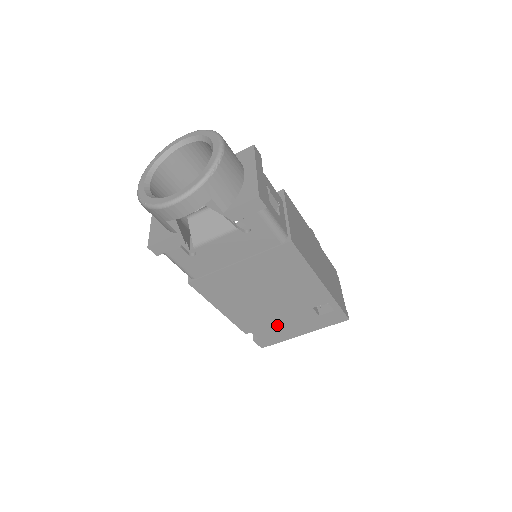
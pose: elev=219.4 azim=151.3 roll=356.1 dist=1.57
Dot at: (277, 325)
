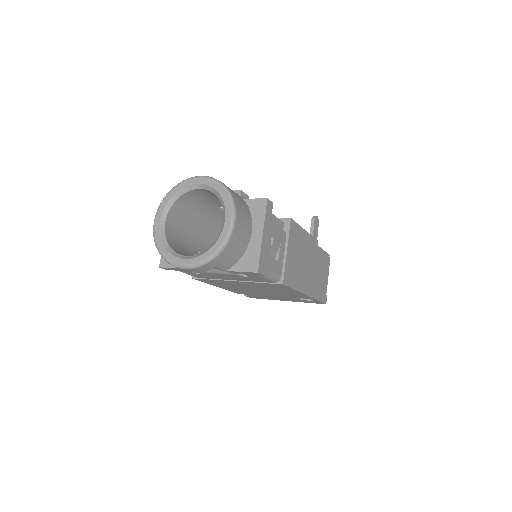
Dot at: (265, 296)
